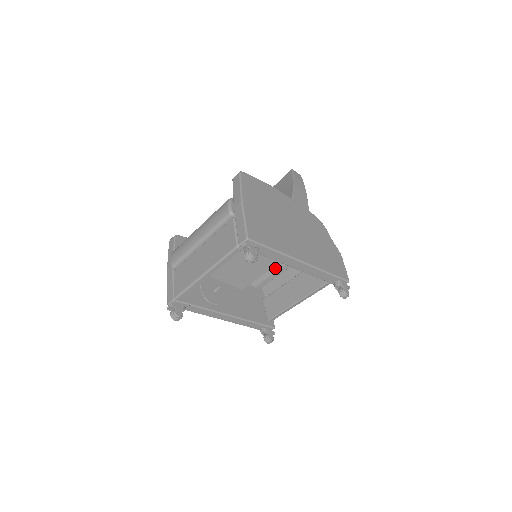
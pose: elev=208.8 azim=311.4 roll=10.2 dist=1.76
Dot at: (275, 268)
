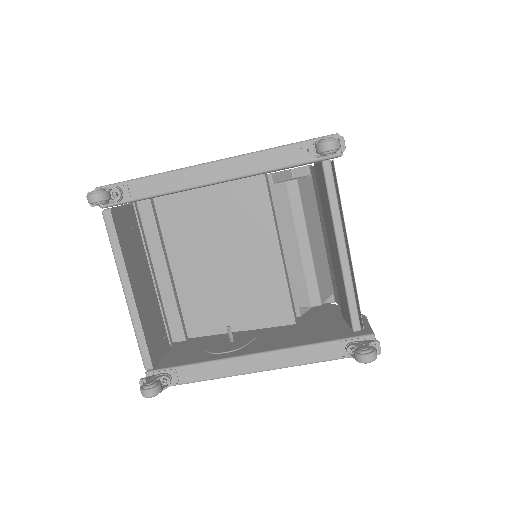
Dot at: (293, 249)
